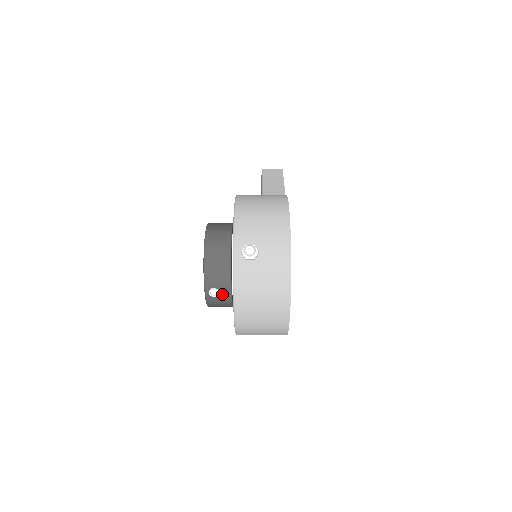
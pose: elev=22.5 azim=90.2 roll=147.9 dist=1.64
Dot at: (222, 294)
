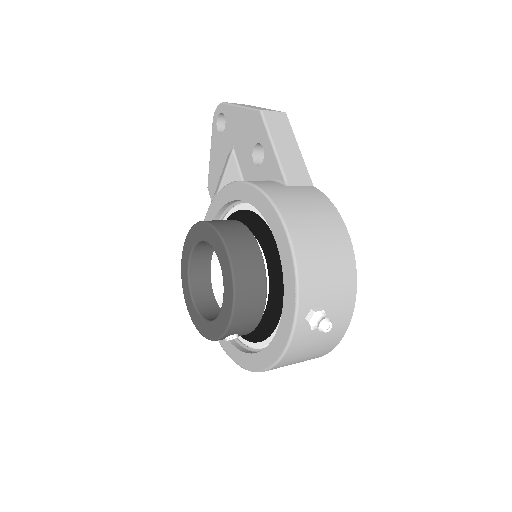
Dot at: (239, 335)
